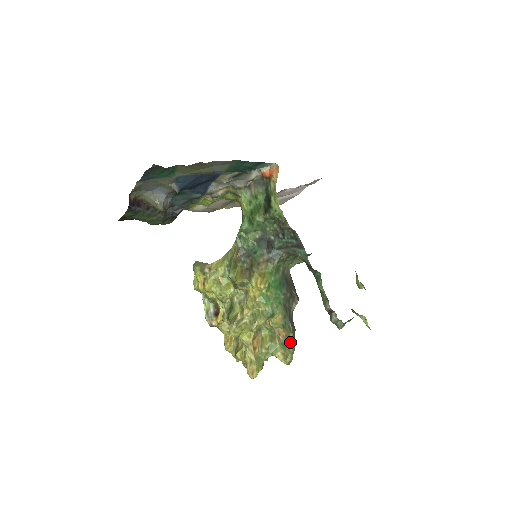
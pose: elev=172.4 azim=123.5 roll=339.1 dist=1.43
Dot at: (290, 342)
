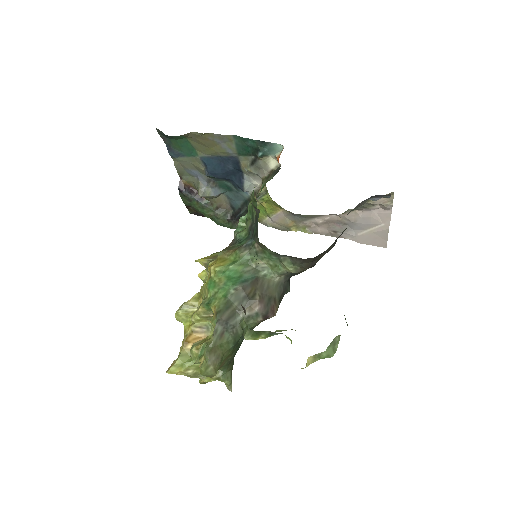
Dot at: (208, 343)
